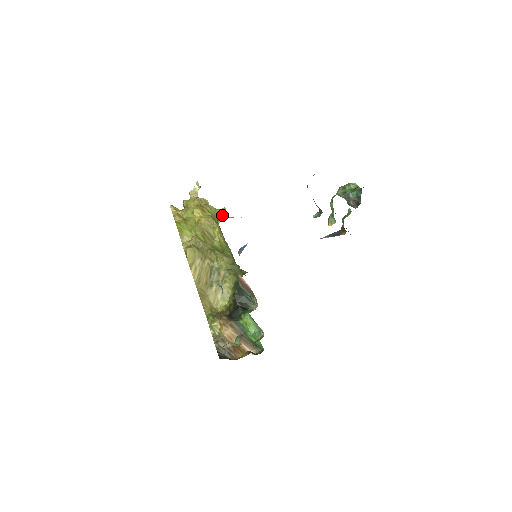
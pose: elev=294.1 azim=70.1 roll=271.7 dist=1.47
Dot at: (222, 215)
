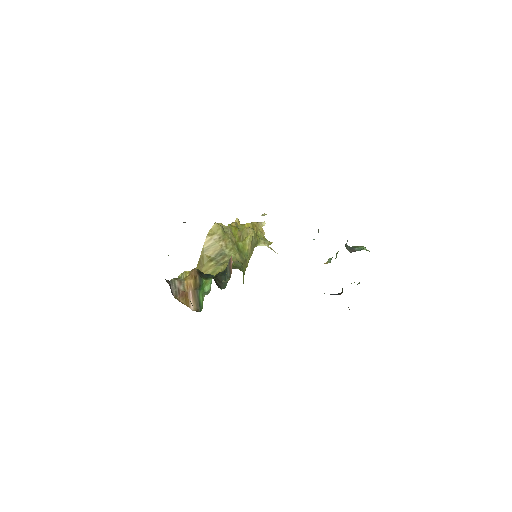
Dot at: (265, 242)
